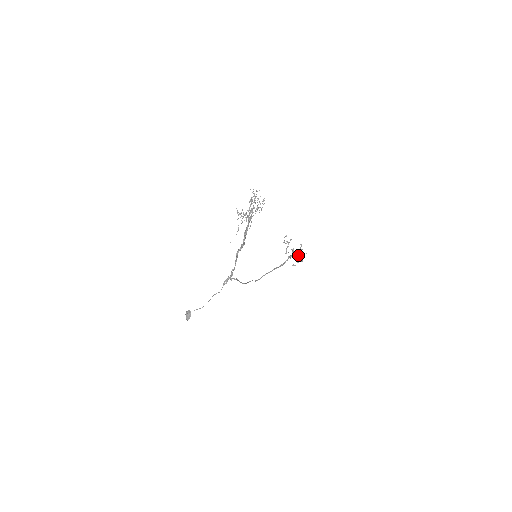
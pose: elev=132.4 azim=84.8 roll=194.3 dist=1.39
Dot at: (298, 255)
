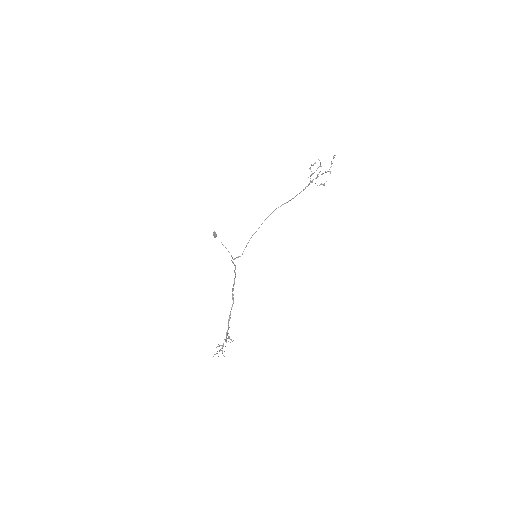
Dot at: (325, 172)
